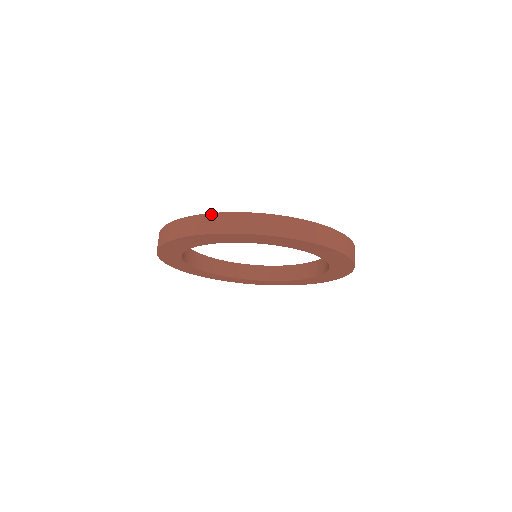
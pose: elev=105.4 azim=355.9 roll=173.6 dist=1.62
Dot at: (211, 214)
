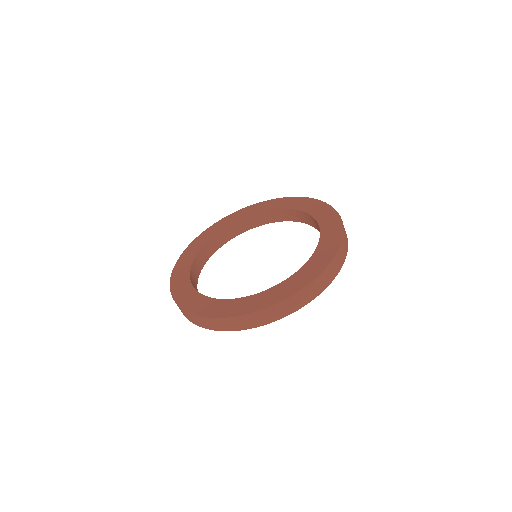
Dot at: (198, 317)
